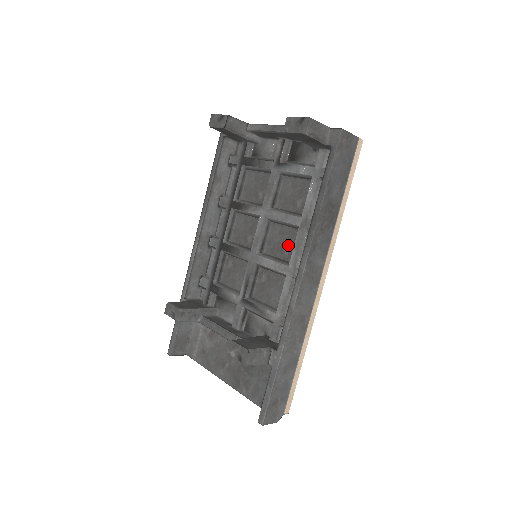
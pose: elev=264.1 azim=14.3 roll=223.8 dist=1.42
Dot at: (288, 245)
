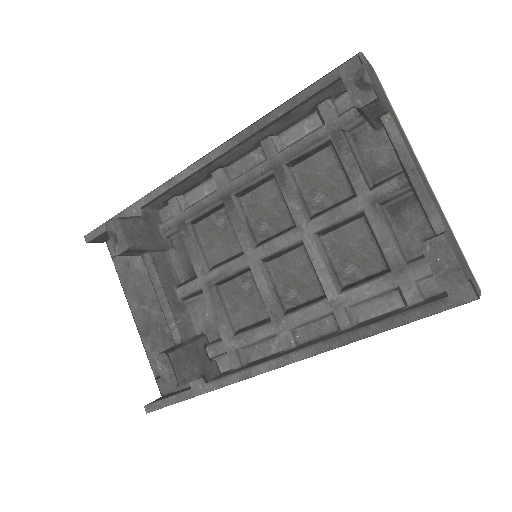
Dot at: (299, 292)
